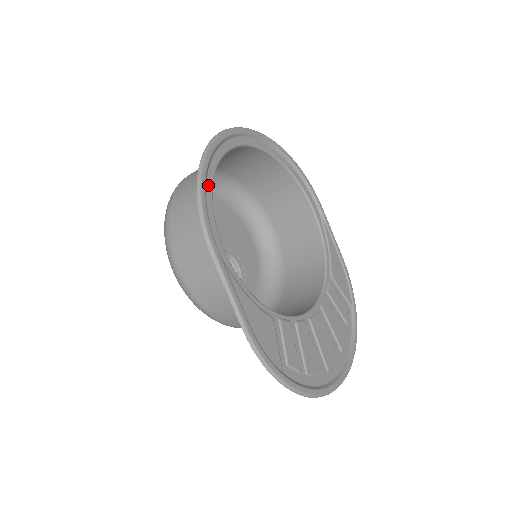
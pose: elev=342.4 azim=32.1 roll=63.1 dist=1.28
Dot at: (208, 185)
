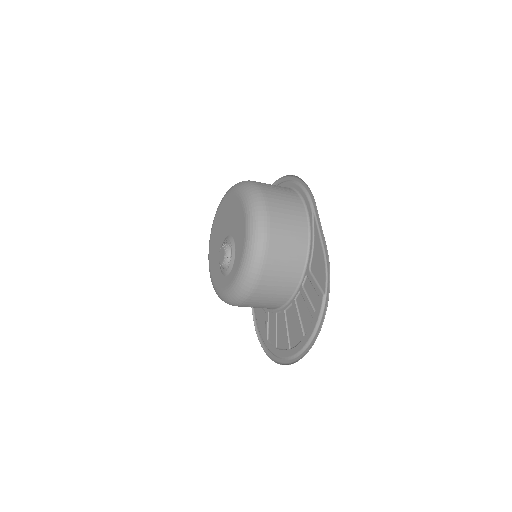
Dot at: (295, 185)
